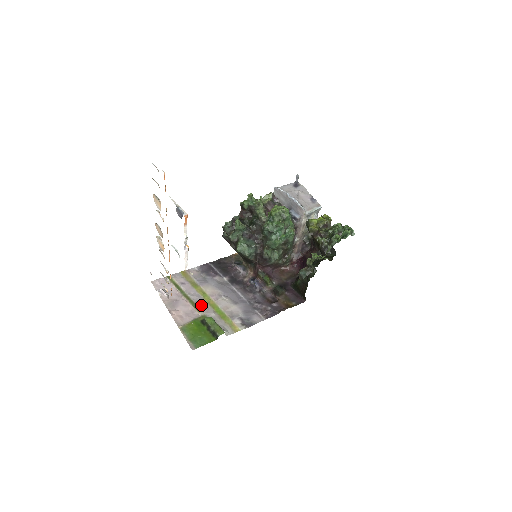
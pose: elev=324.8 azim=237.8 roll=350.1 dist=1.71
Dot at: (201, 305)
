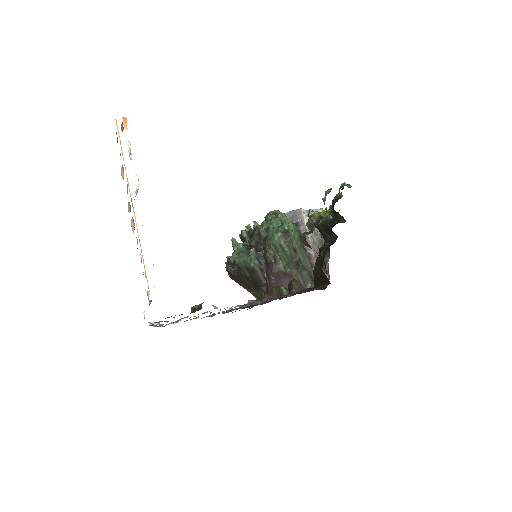
Dot at: (195, 316)
